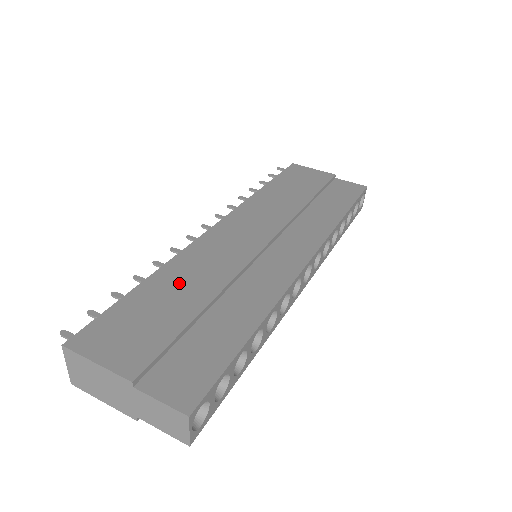
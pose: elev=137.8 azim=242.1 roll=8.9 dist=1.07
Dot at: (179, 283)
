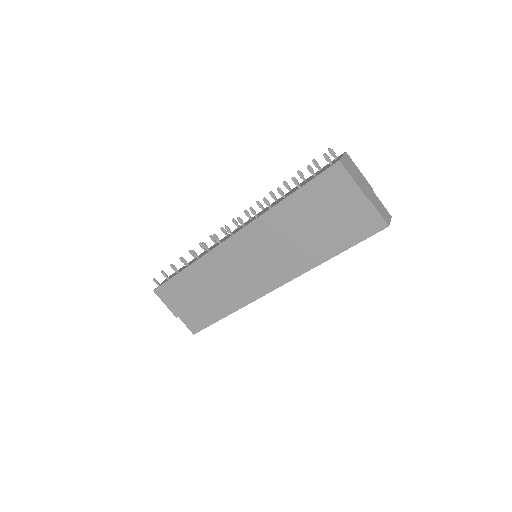
Dot at: (199, 279)
